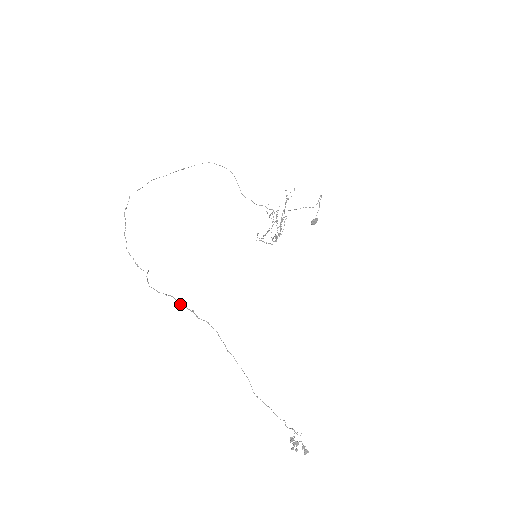
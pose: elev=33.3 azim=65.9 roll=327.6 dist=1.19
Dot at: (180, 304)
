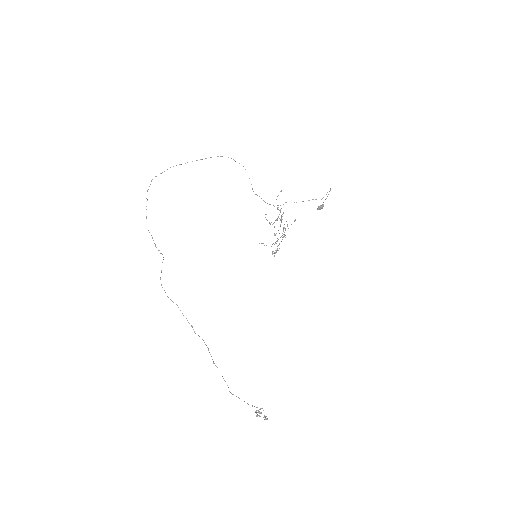
Dot at: (183, 315)
